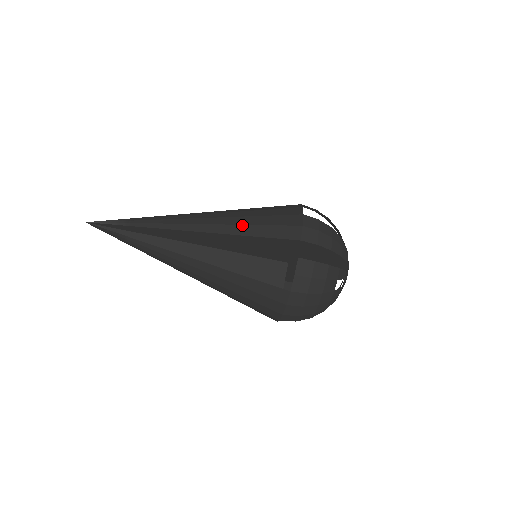
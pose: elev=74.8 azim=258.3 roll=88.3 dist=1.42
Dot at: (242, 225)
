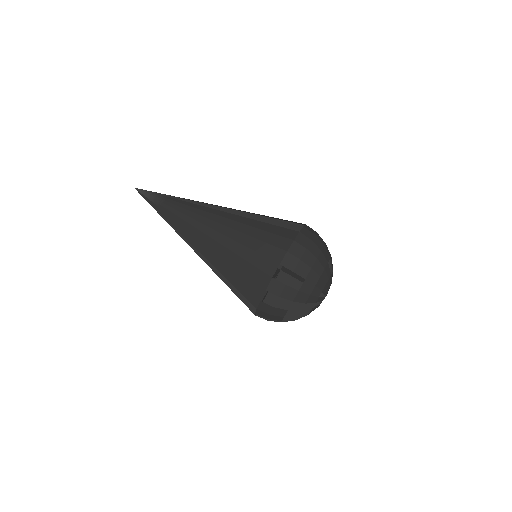
Dot at: occluded
